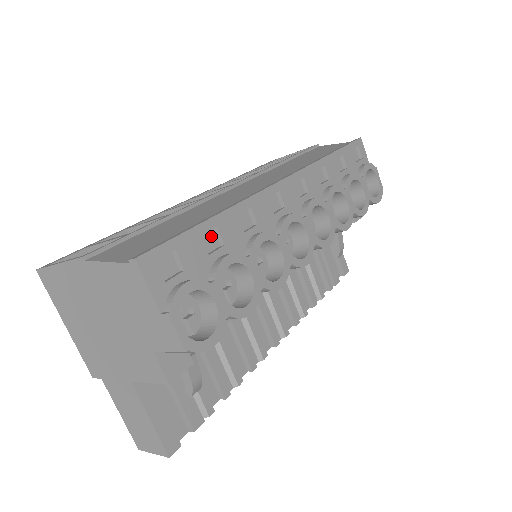
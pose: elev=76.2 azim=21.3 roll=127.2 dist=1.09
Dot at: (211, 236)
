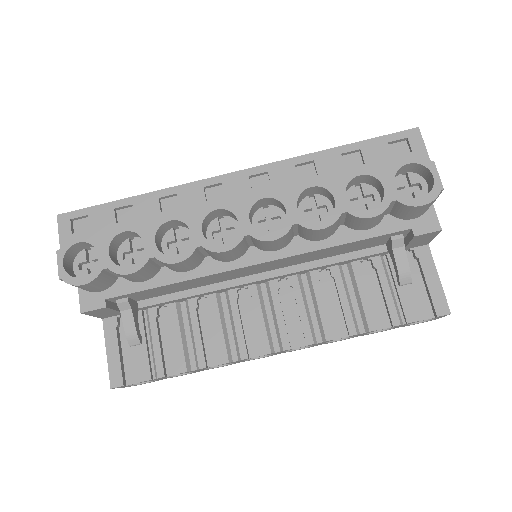
Dot at: (130, 212)
